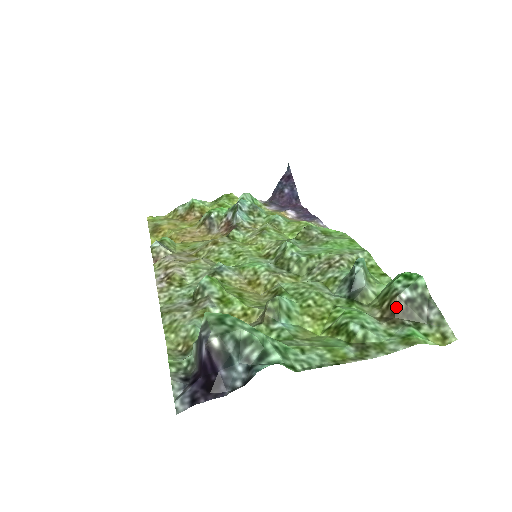
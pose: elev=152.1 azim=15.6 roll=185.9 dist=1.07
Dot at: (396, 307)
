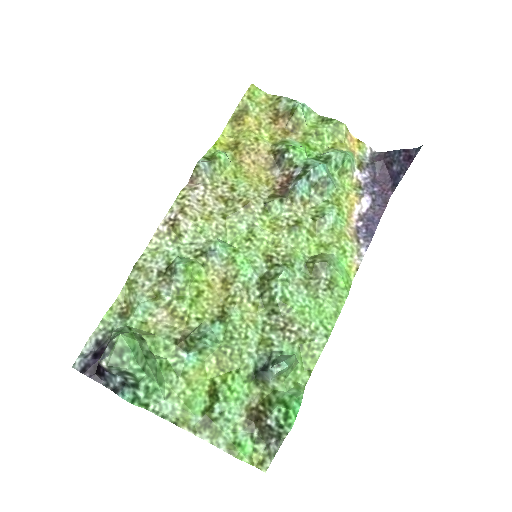
Dot at: (259, 420)
